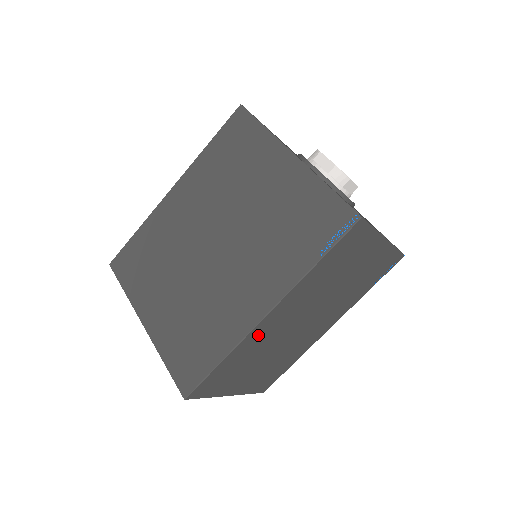
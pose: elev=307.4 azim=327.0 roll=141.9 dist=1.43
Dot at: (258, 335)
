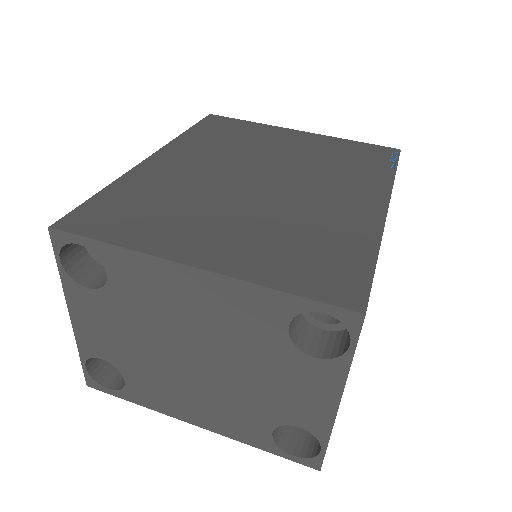
Dot at: occluded
